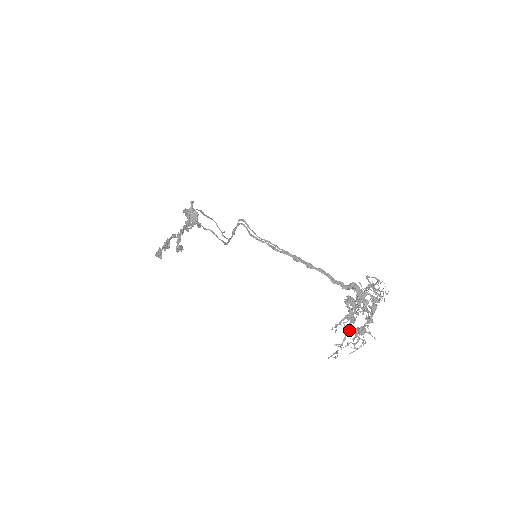
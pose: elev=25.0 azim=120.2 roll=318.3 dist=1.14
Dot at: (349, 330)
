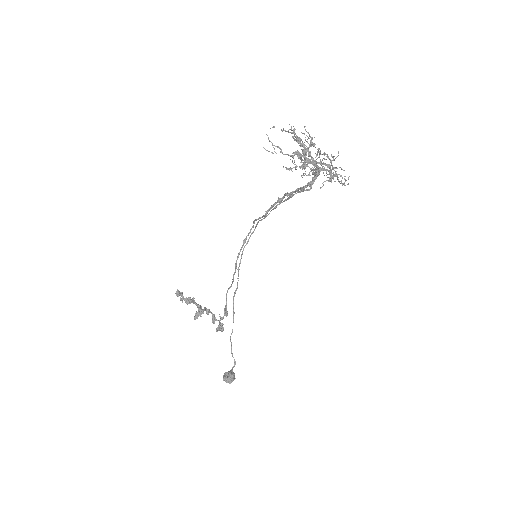
Dot at: occluded
